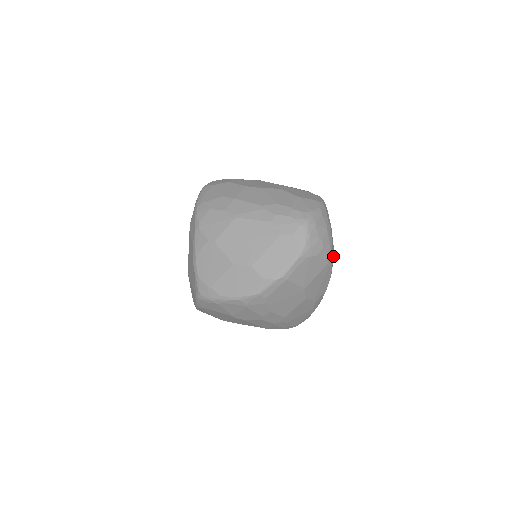
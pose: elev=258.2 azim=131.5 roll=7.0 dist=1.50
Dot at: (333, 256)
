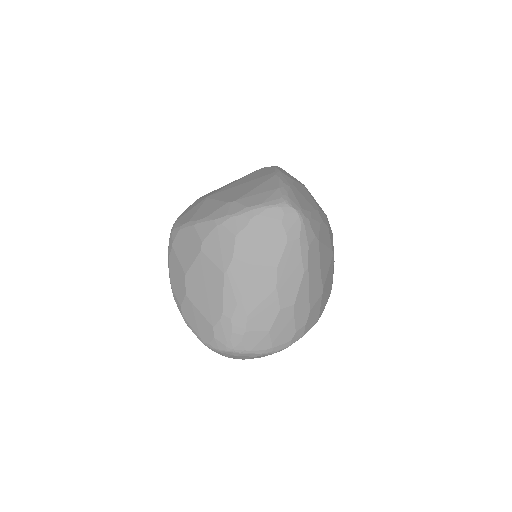
Dot at: occluded
